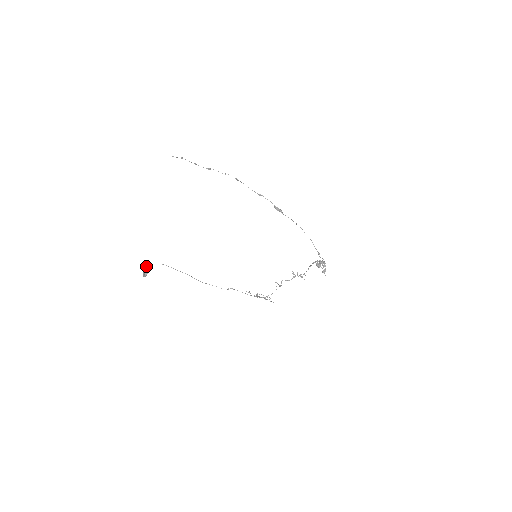
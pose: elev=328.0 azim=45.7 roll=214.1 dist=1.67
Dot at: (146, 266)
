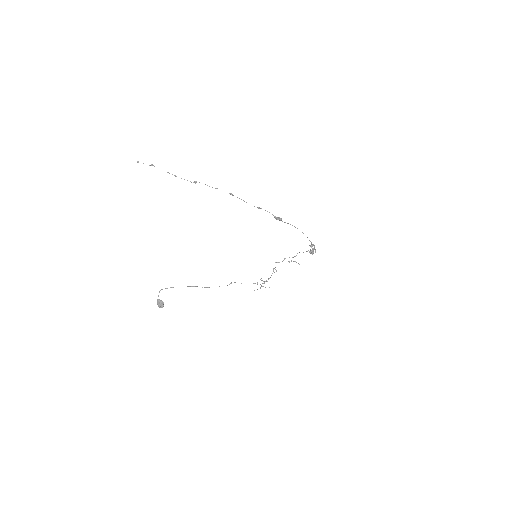
Dot at: occluded
